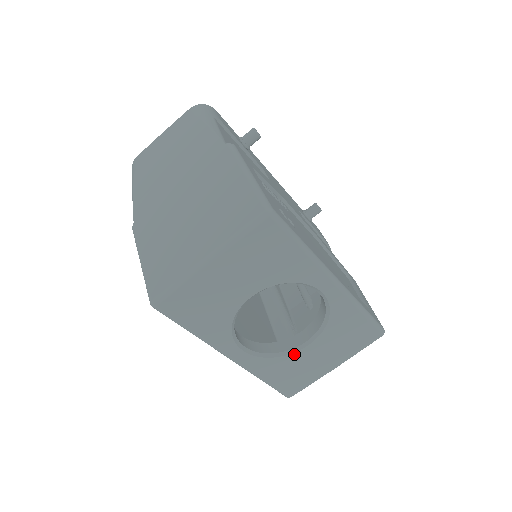
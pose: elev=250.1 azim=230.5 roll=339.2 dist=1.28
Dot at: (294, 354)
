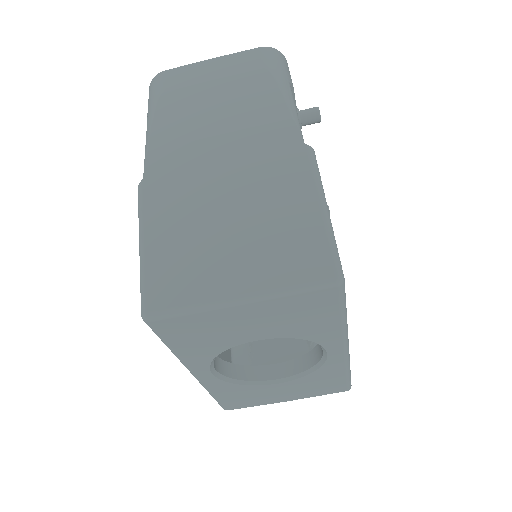
Dot at: (259, 386)
